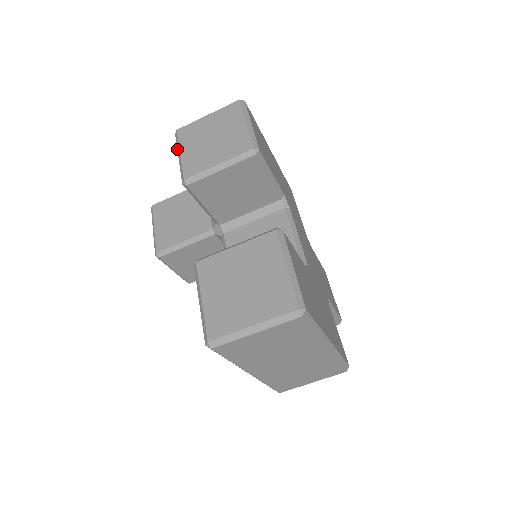
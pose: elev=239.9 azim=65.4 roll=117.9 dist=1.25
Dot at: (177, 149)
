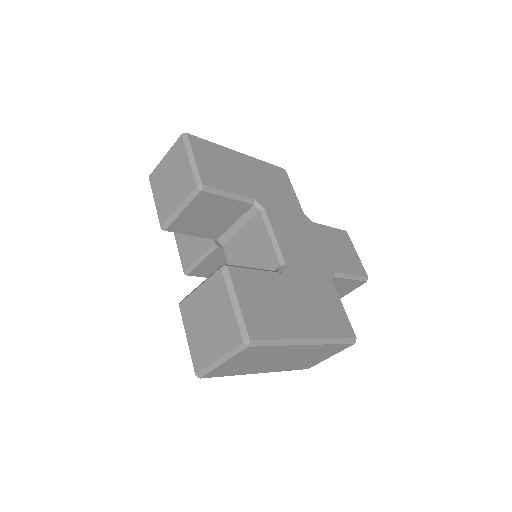
Dot at: (153, 195)
